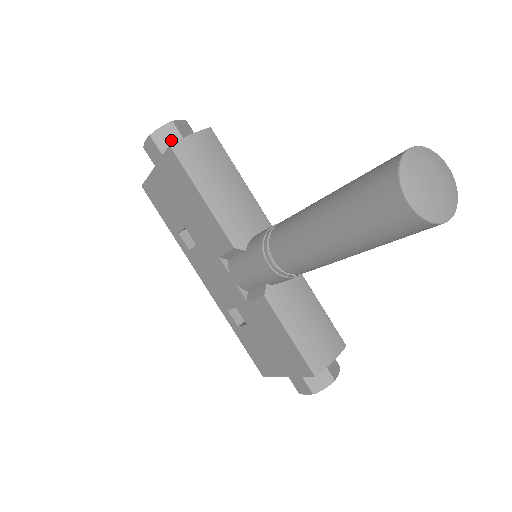
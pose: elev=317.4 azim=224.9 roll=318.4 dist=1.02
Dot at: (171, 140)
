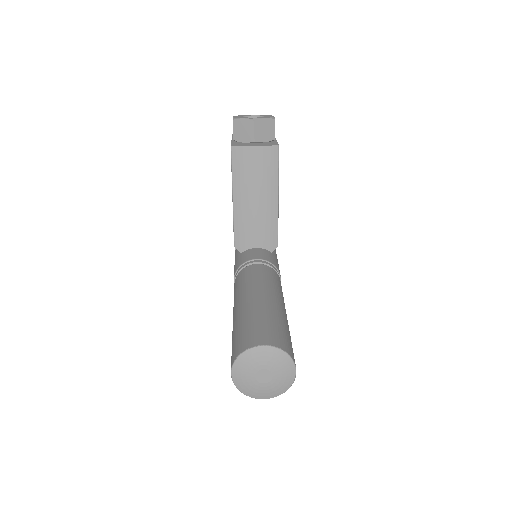
Dot at: (245, 134)
